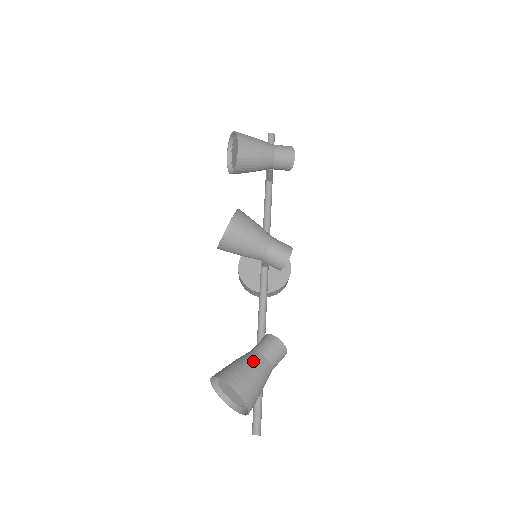
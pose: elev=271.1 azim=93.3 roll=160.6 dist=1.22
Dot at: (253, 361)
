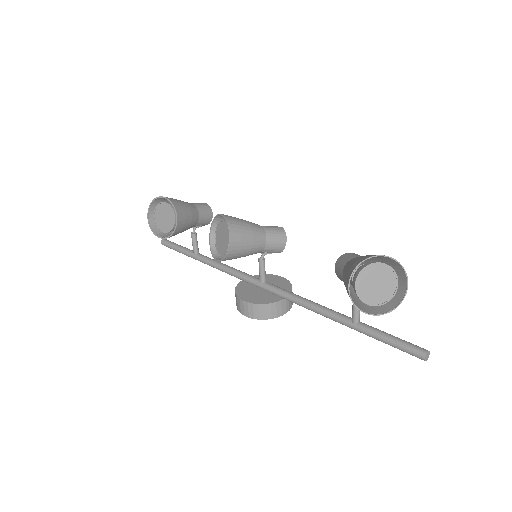
Dot at: (357, 257)
